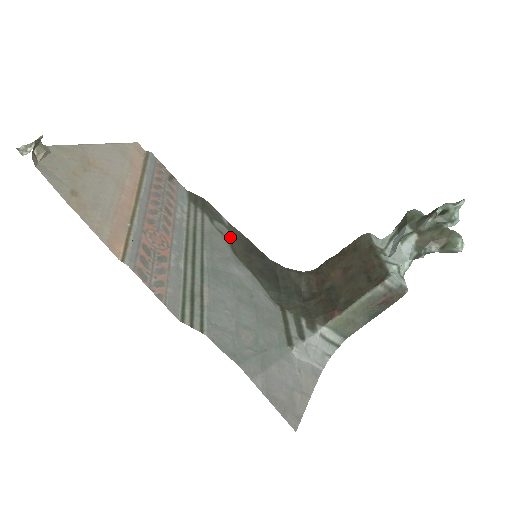
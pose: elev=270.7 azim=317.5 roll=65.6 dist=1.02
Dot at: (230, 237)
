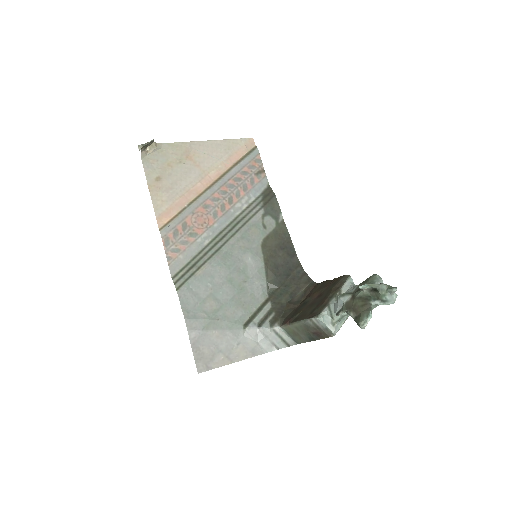
Dot at: (272, 232)
